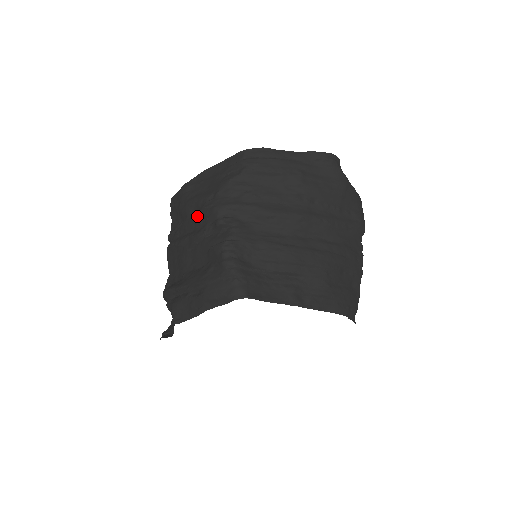
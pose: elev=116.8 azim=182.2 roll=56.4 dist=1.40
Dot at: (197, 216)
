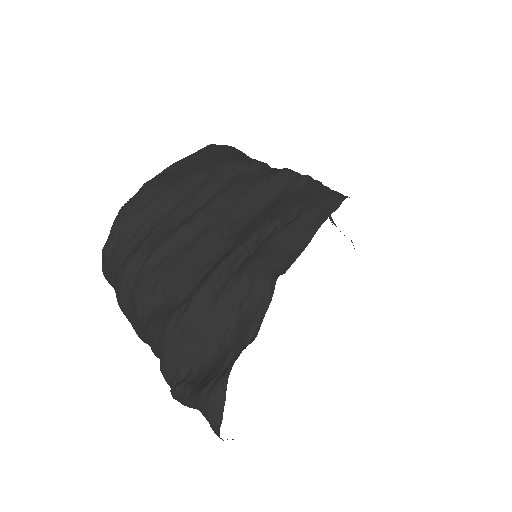
Dot at: (212, 179)
